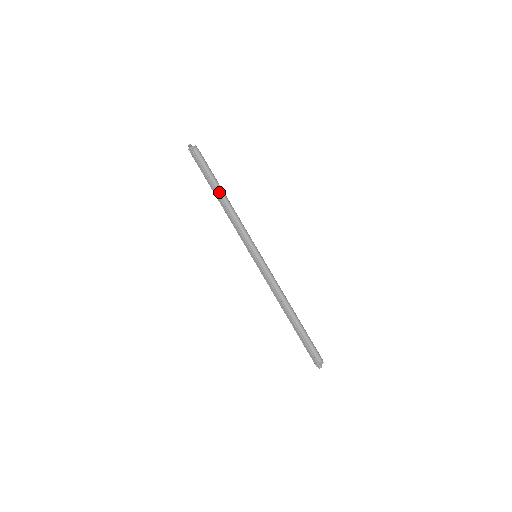
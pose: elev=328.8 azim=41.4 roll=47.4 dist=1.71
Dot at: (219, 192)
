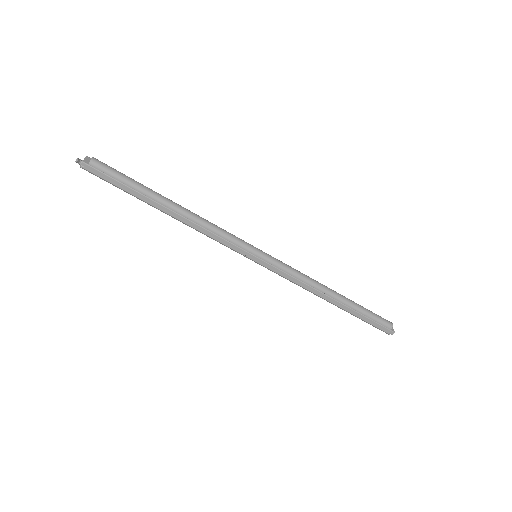
Dot at: (163, 202)
